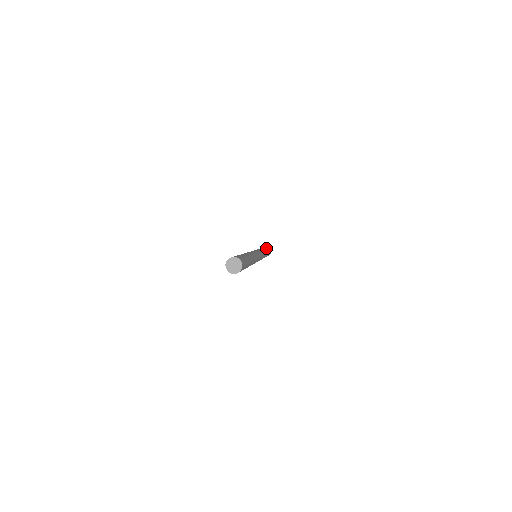
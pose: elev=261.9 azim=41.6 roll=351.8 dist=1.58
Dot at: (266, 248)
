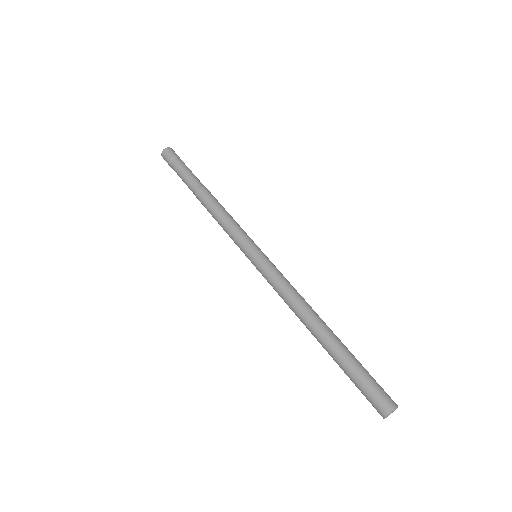
Dot at: (188, 180)
